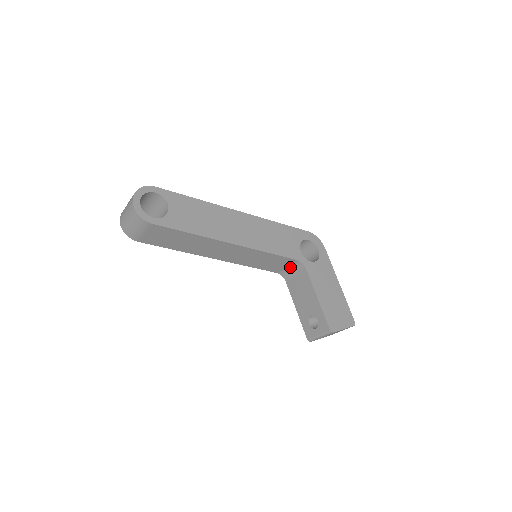
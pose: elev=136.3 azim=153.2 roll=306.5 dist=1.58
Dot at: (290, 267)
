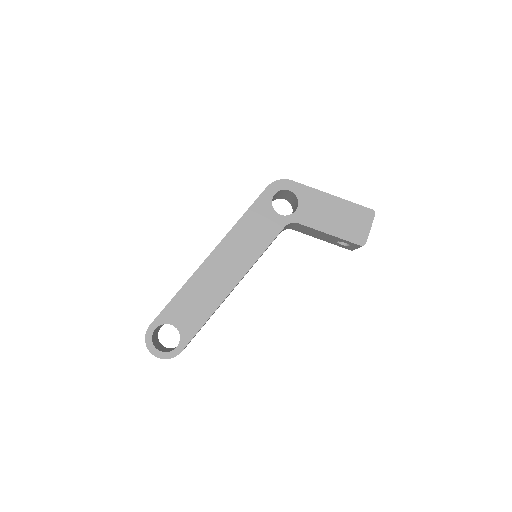
Dot at: occluded
